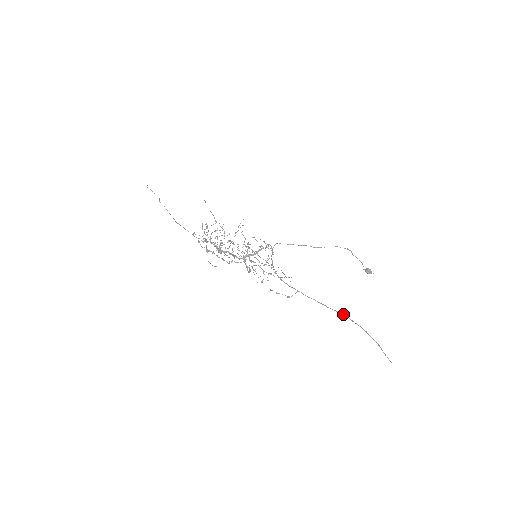
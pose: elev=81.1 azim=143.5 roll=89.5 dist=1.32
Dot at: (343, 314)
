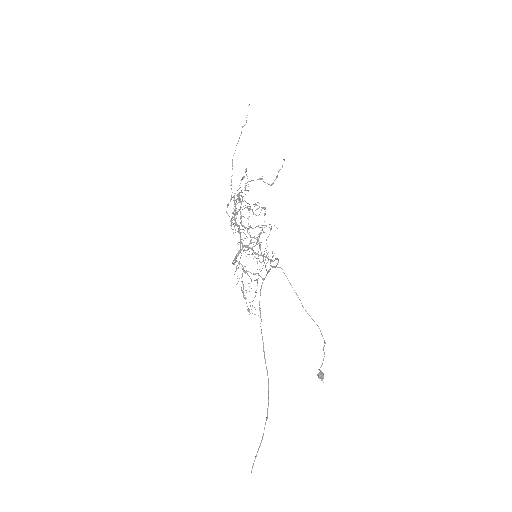
Dot at: occluded
